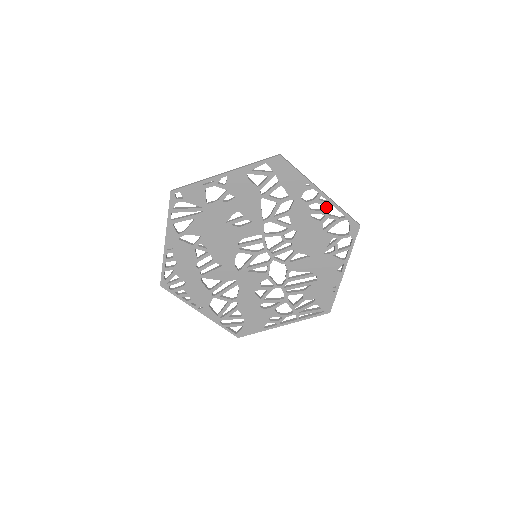
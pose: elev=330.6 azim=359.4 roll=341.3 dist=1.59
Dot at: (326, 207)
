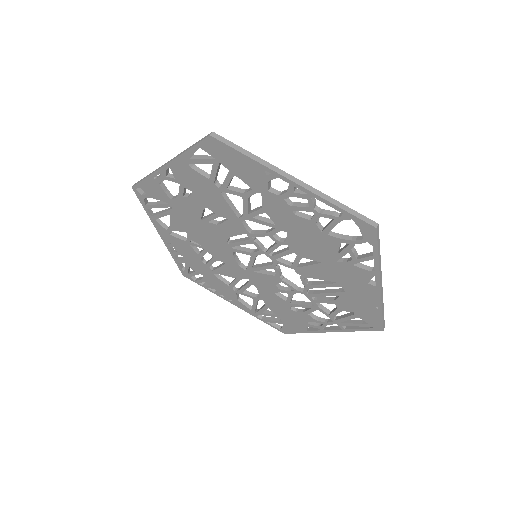
Dot at: (309, 202)
